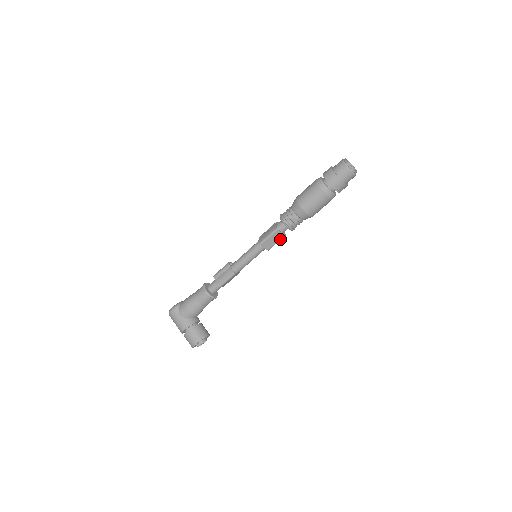
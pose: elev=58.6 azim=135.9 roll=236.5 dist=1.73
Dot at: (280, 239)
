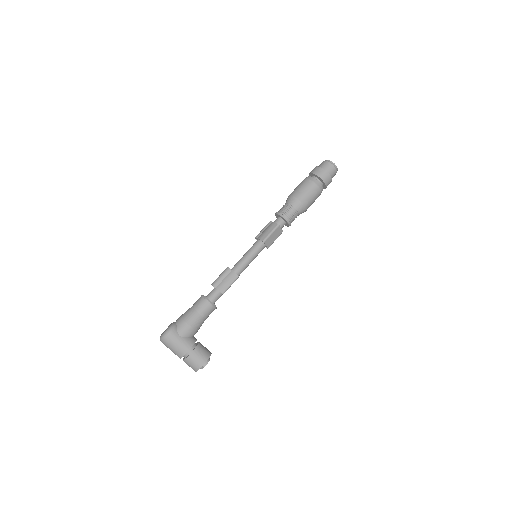
Dot at: occluded
